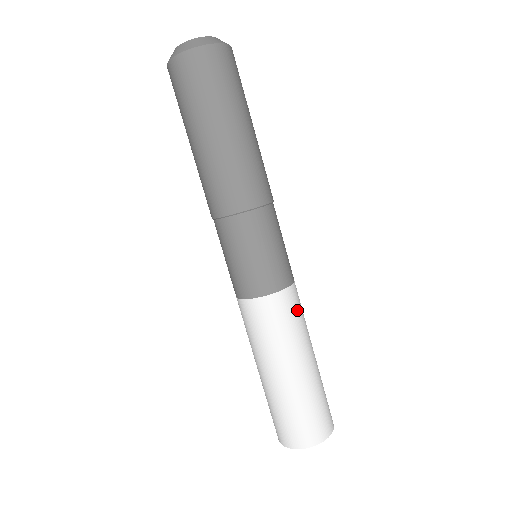
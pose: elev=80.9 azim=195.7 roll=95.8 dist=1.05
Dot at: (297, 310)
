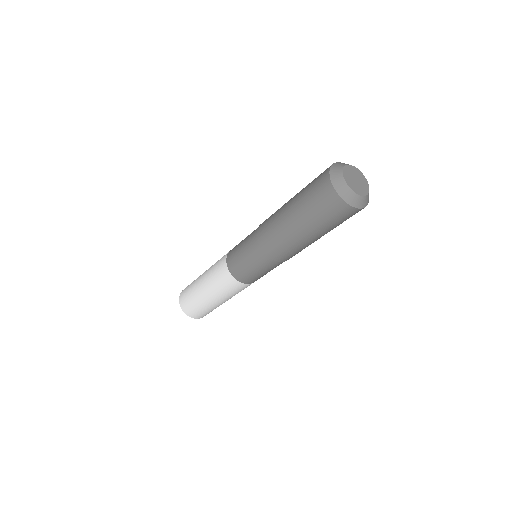
Dot at: (240, 290)
